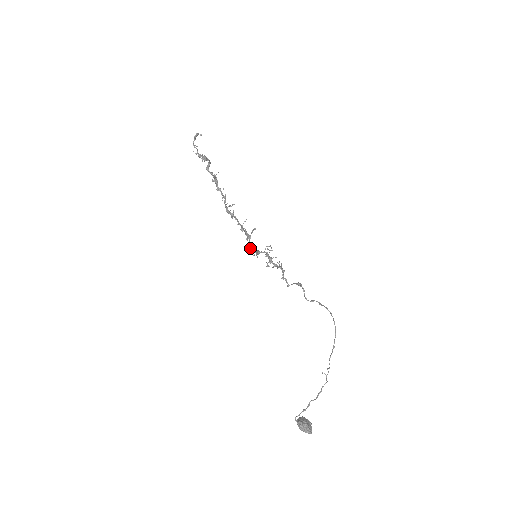
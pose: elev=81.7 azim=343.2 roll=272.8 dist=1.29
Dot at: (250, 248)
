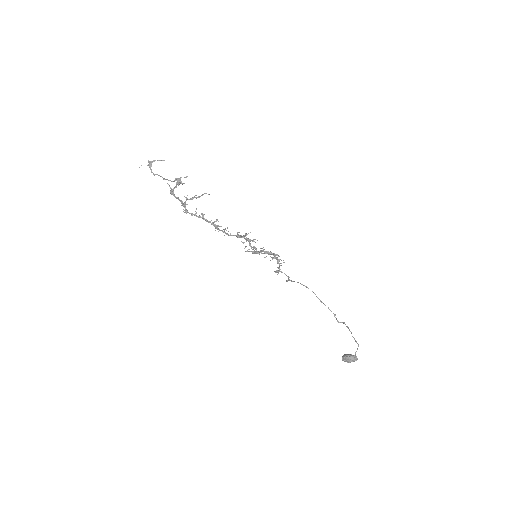
Dot at: (256, 249)
